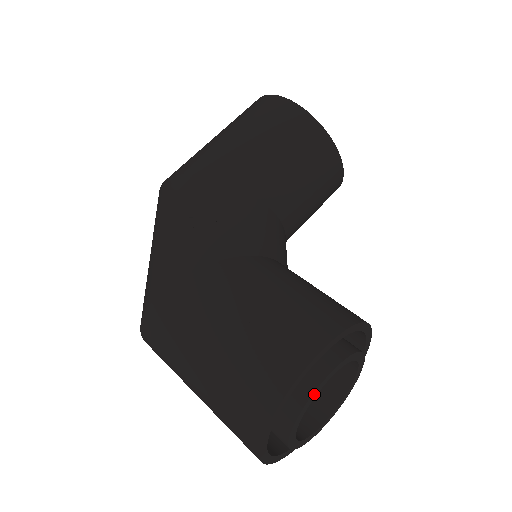
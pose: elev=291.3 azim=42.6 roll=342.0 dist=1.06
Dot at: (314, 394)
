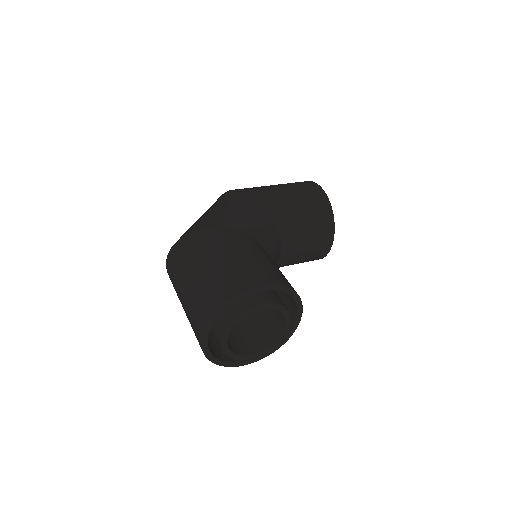
Dot at: (253, 309)
